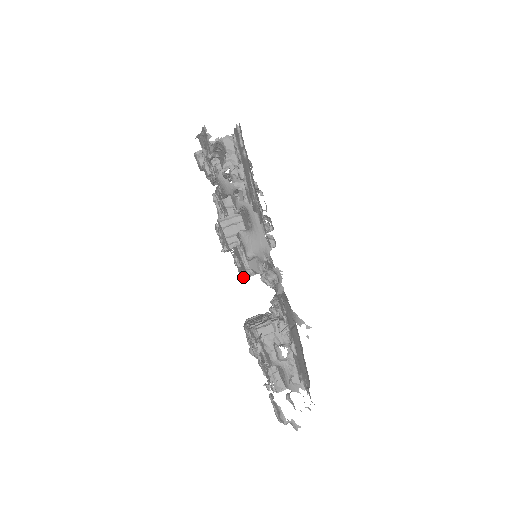
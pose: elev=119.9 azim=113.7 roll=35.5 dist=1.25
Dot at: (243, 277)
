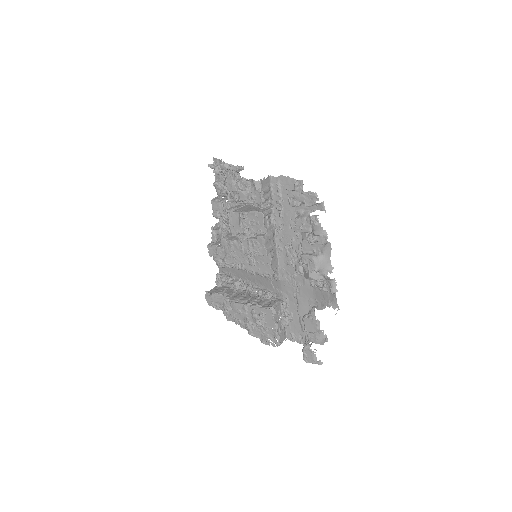
Dot at: occluded
